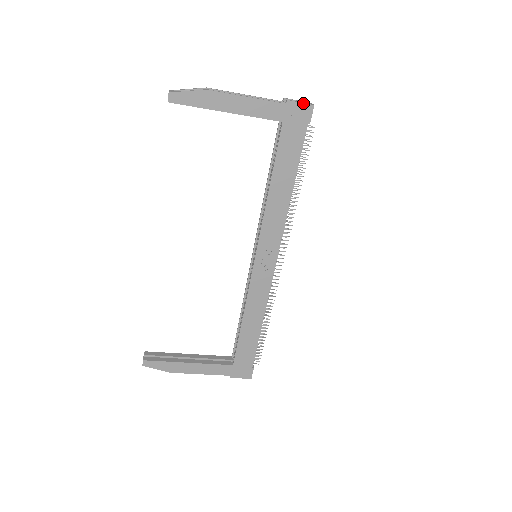
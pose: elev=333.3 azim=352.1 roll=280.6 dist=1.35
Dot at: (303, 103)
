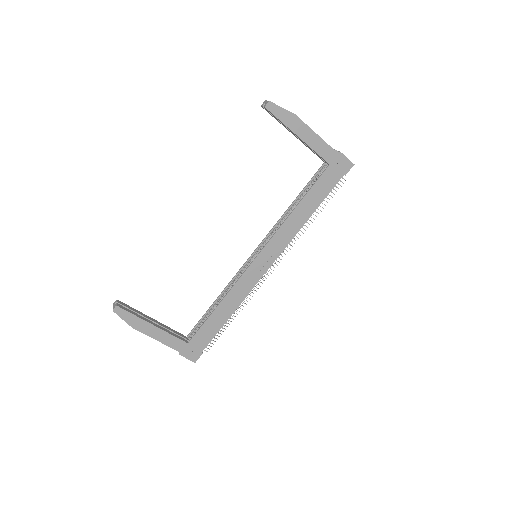
Dot at: (348, 159)
